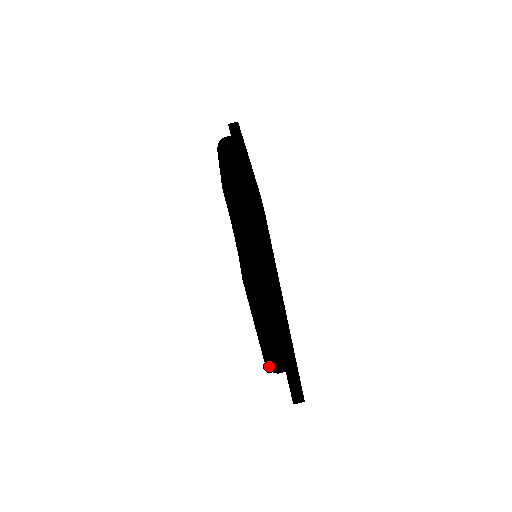
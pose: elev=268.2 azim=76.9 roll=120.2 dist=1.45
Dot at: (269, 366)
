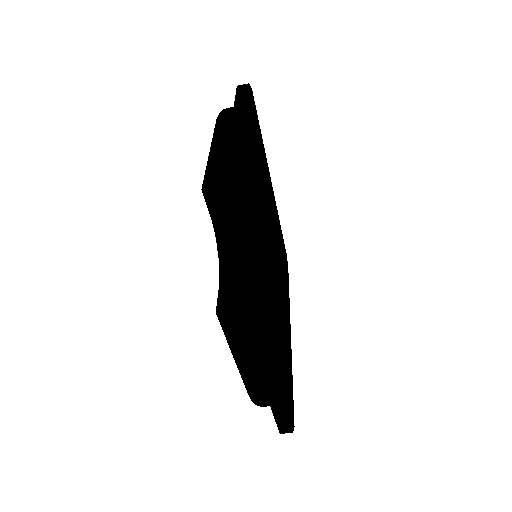
Dot at: occluded
